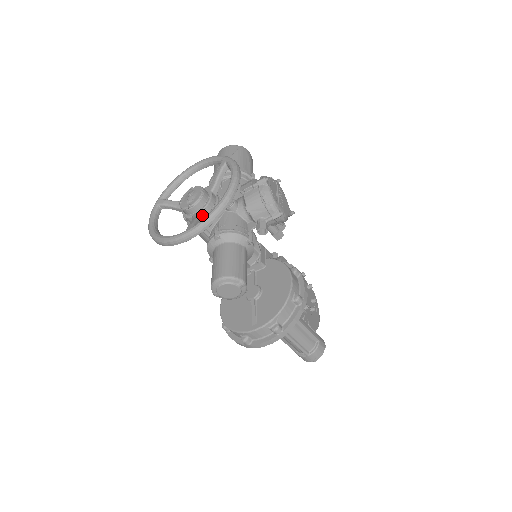
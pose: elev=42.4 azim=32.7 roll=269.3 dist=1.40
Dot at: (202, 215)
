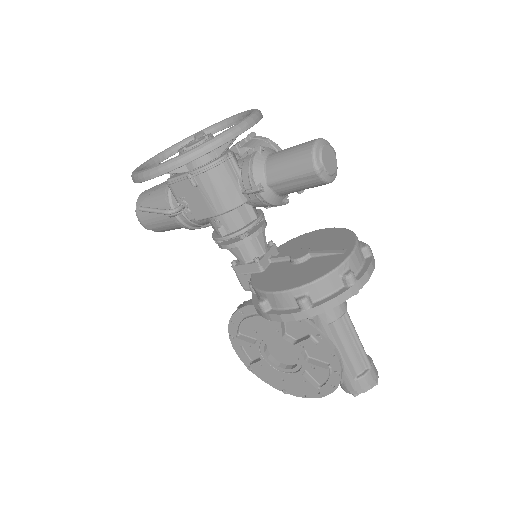
Dot at: occluded
